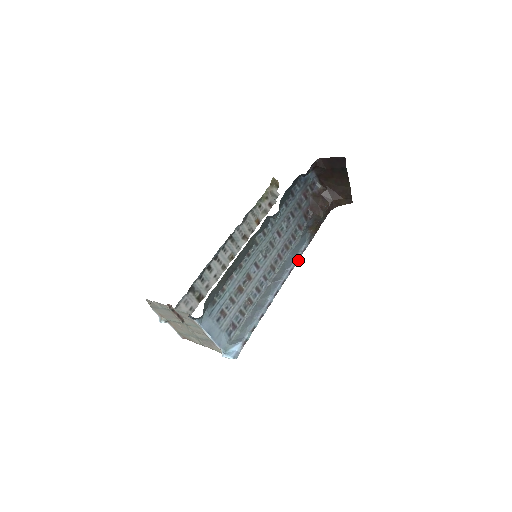
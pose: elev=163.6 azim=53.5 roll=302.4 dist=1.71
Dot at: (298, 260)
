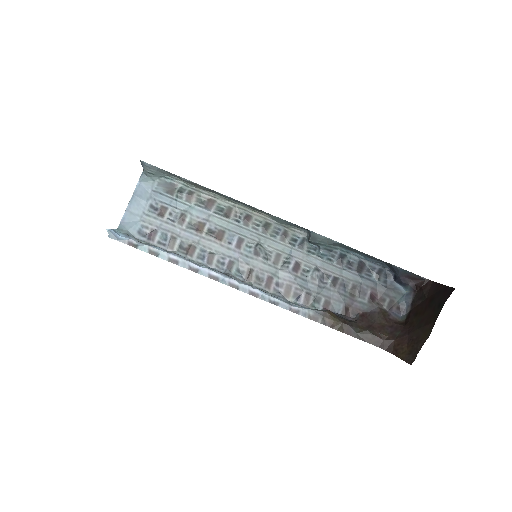
Dot at: (276, 304)
